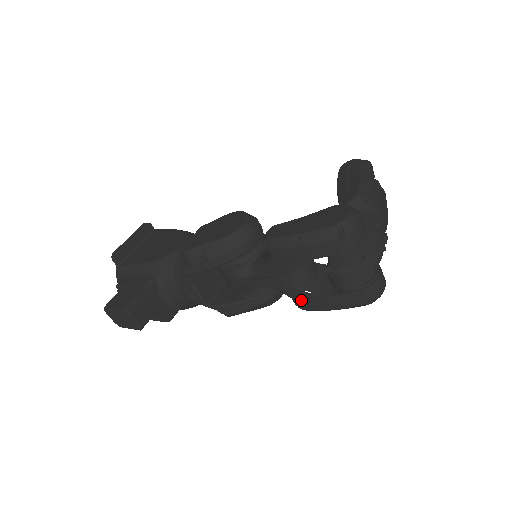
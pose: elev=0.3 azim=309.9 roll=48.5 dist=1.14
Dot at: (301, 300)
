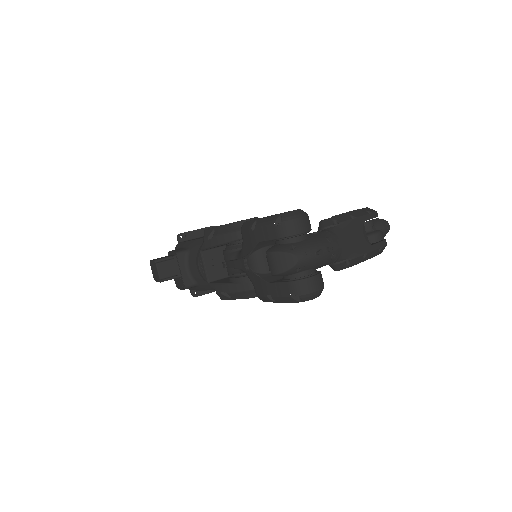
Dot at: (256, 285)
